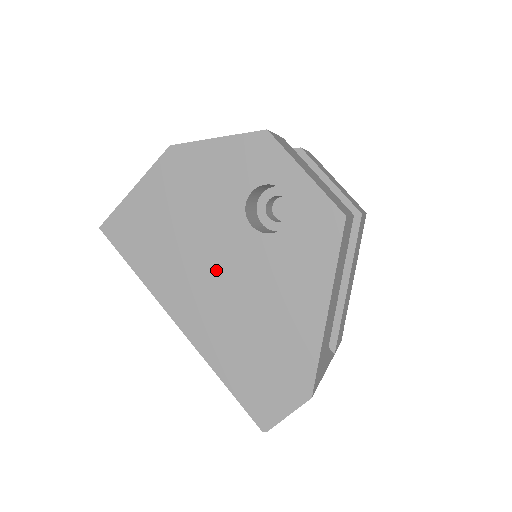
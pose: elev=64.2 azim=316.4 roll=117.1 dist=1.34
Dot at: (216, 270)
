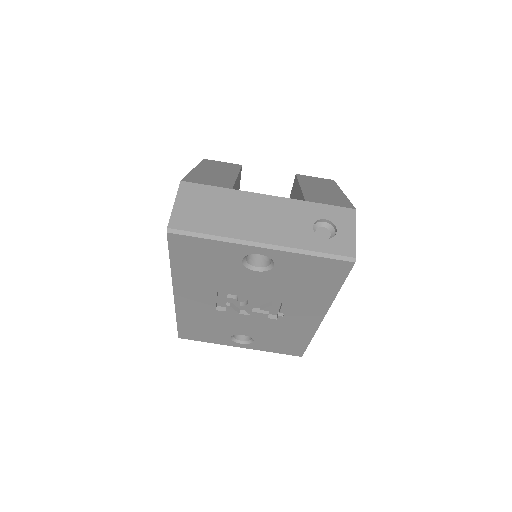
Dot at: occluded
